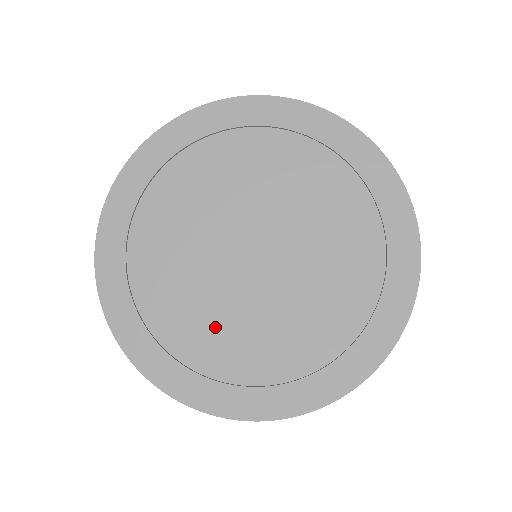
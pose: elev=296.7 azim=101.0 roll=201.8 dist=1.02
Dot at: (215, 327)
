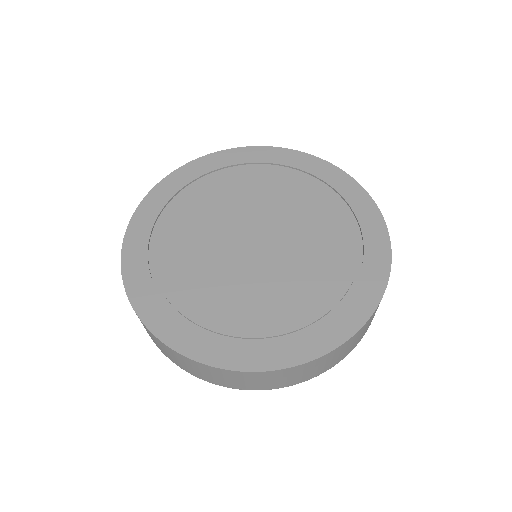
Dot at: (247, 301)
